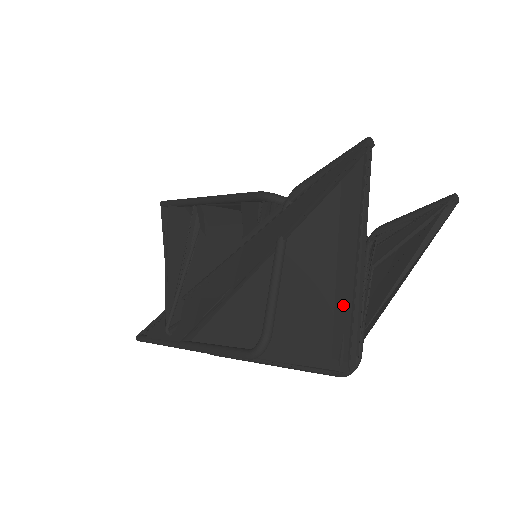
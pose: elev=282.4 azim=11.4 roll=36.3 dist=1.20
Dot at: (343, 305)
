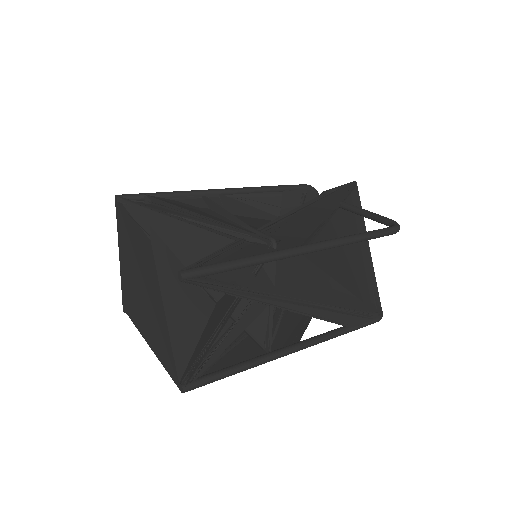
Dot at: (367, 261)
